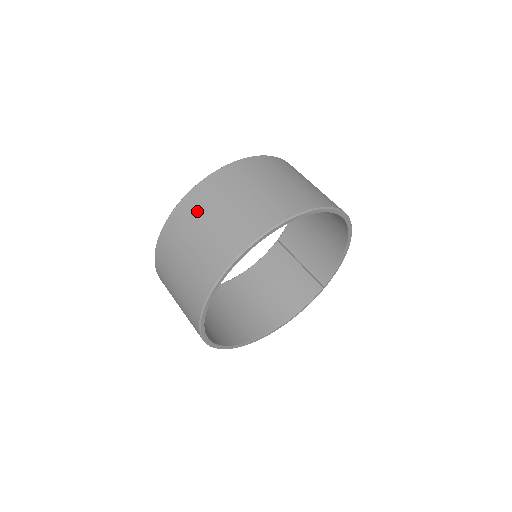
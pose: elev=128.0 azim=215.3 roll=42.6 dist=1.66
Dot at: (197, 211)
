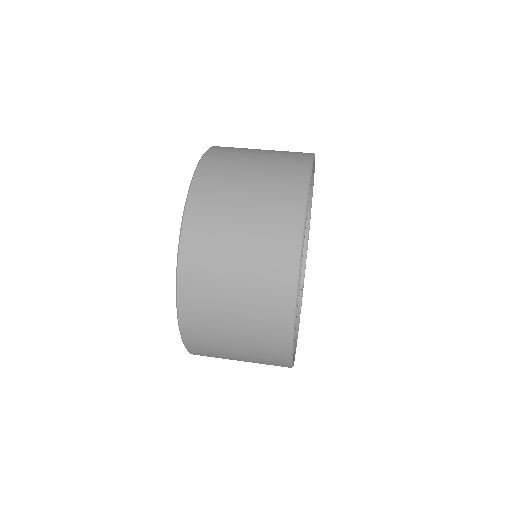
Dot at: (224, 177)
